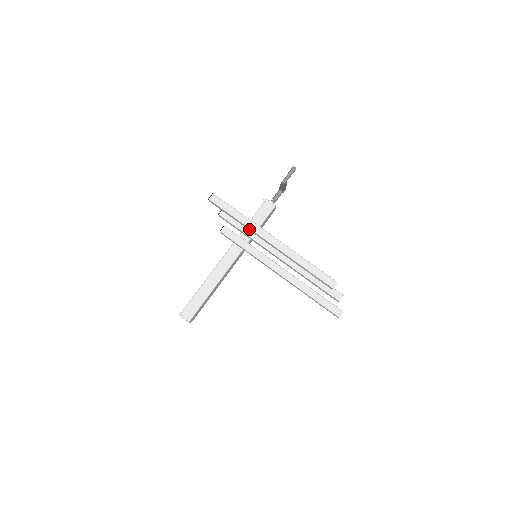
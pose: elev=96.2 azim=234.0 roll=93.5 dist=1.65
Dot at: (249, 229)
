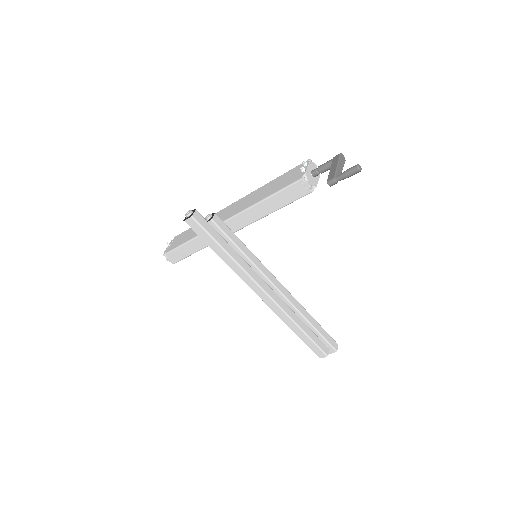
Dot at: (236, 269)
